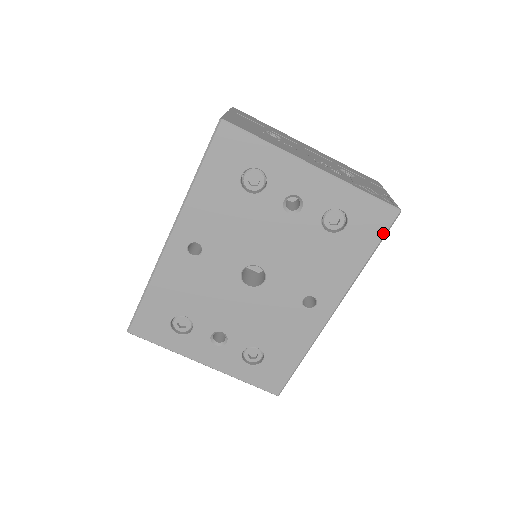
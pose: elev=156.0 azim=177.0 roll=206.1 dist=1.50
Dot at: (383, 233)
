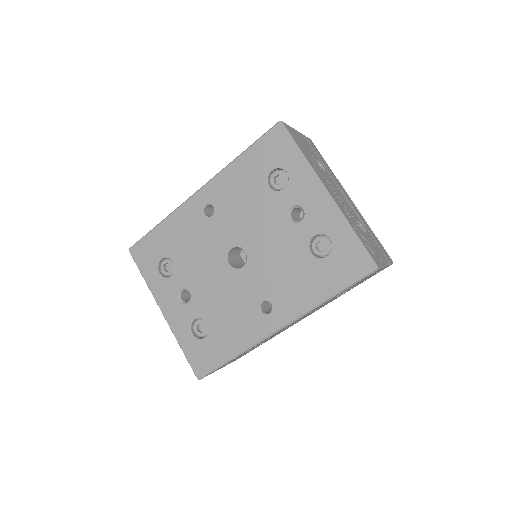
Dot at: (354, 280)
